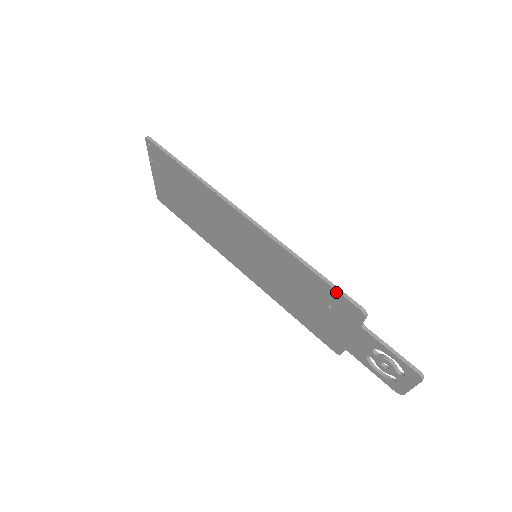
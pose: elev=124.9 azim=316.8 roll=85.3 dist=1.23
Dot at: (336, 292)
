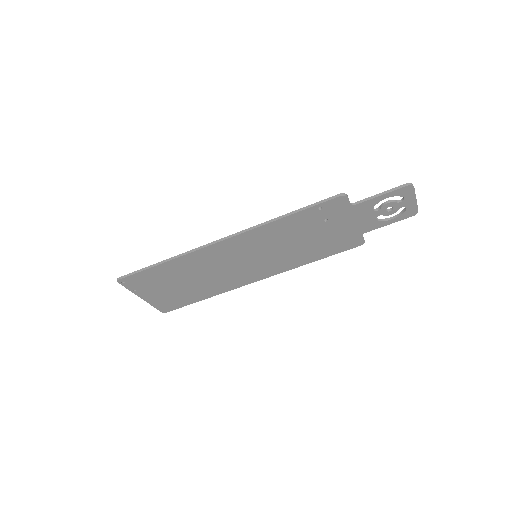
Dot at: (318, 206)
